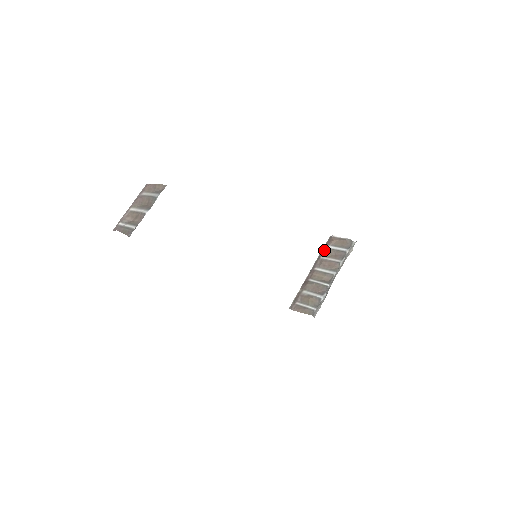
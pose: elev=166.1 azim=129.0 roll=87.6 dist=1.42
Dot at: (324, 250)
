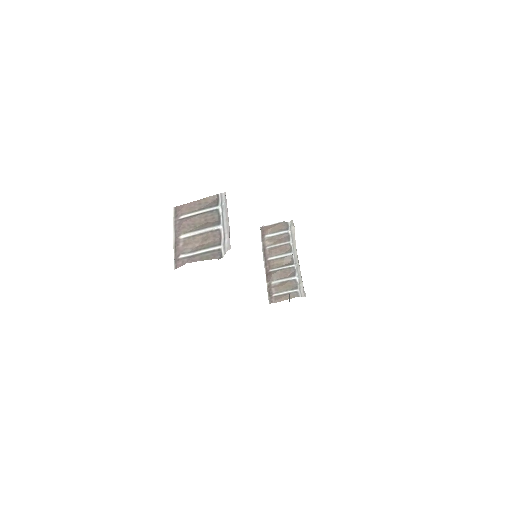
Dot at: (265, 241)
